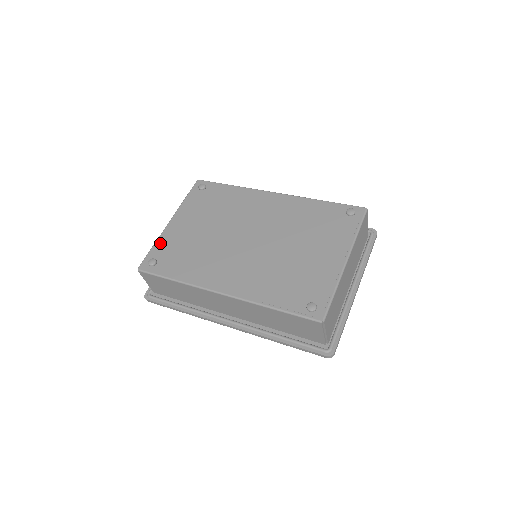
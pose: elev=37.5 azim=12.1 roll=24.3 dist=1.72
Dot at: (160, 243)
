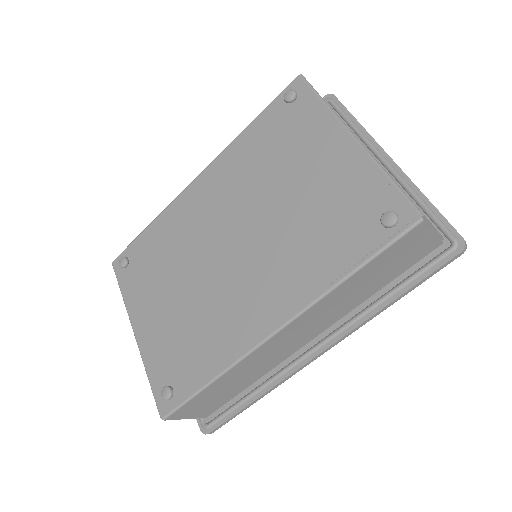
Dot at: (151, 364)
